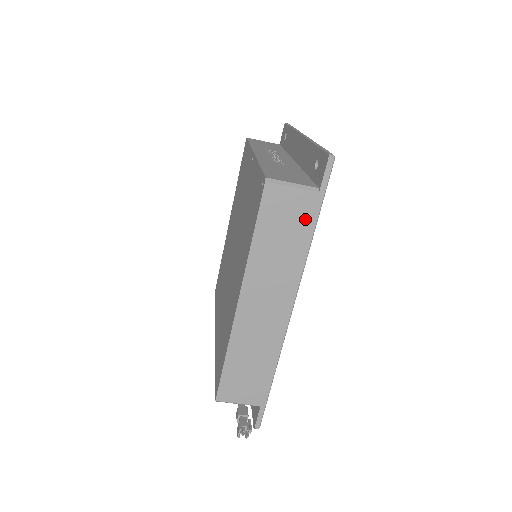
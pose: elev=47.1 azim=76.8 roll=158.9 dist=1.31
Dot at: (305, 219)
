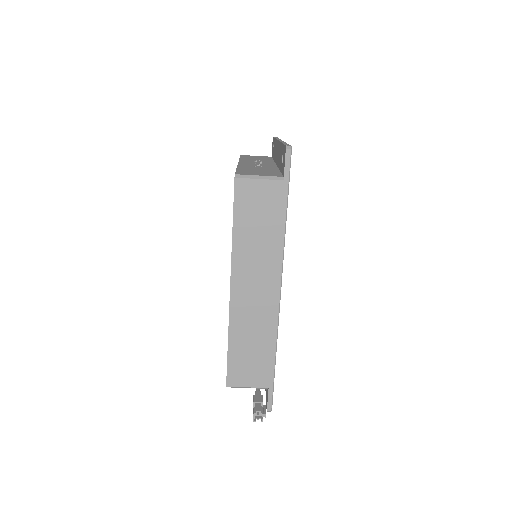
Dot at: (276, 206)
